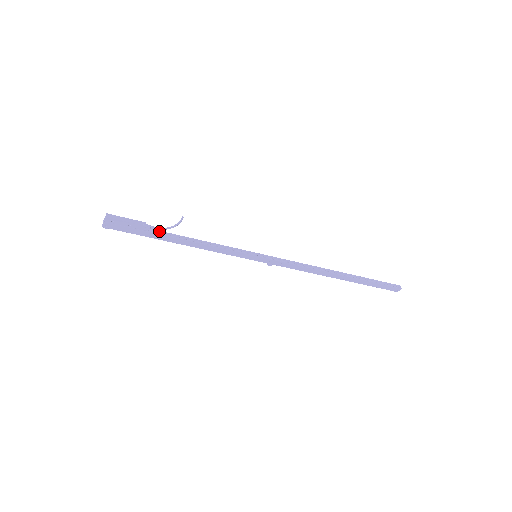
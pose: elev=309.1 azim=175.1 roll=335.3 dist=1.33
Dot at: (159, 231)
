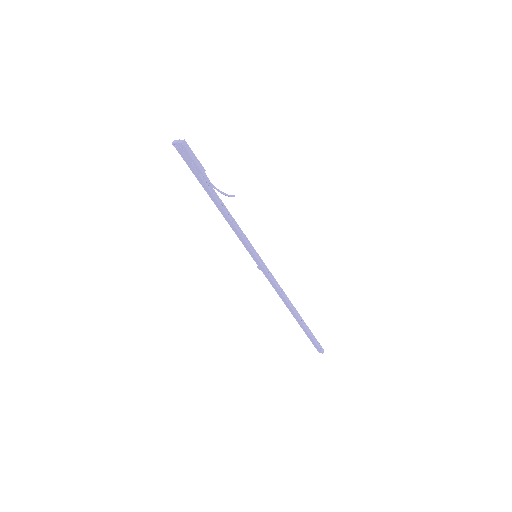
Dot at: (209, 183)
